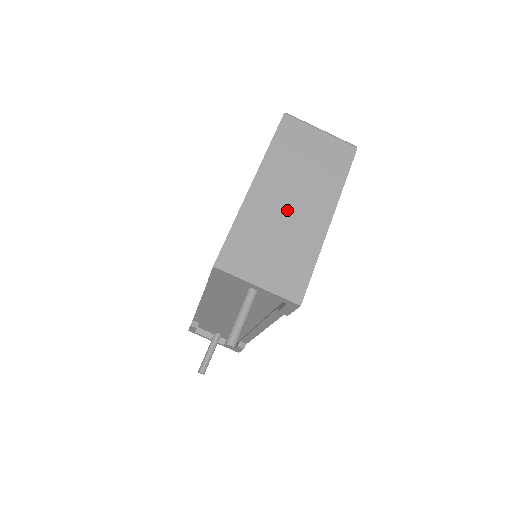
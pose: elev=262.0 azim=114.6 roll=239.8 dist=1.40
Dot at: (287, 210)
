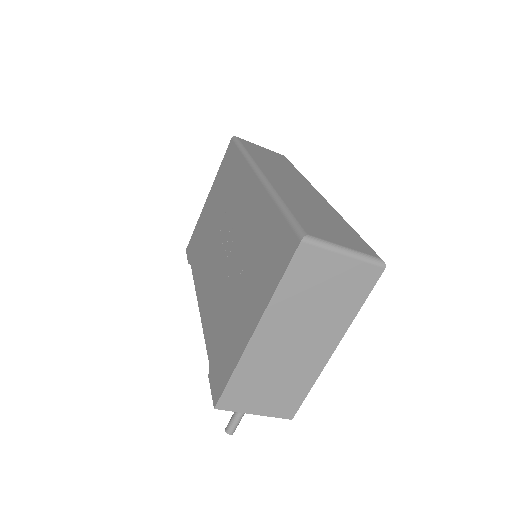
Dot at: (290, 350)
